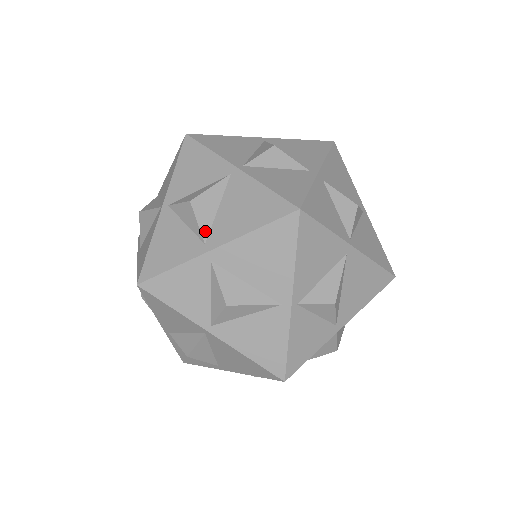
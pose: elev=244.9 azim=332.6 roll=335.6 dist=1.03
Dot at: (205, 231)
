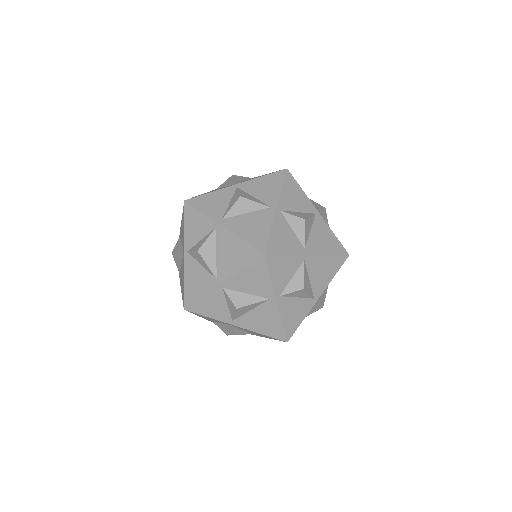
Dot at: (306, 241)
